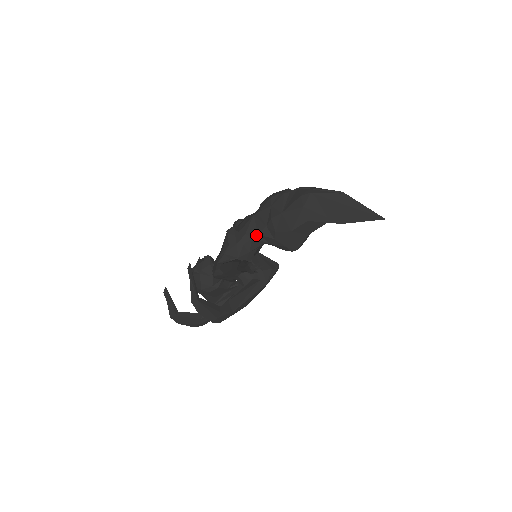
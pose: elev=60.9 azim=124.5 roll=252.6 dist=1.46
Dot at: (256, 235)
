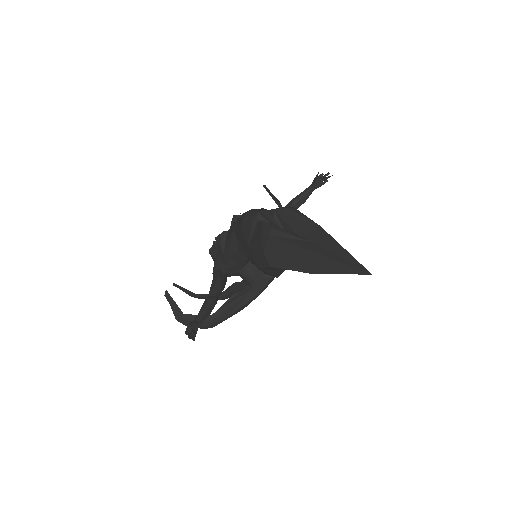
Dot at: (238, 252)
